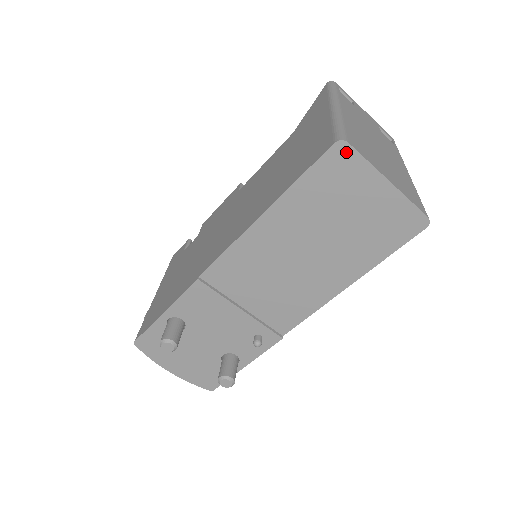
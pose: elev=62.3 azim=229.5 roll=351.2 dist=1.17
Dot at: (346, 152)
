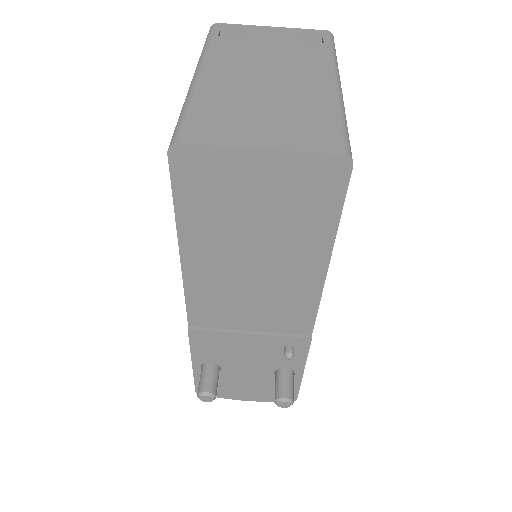
Dot at: (187, 153)
